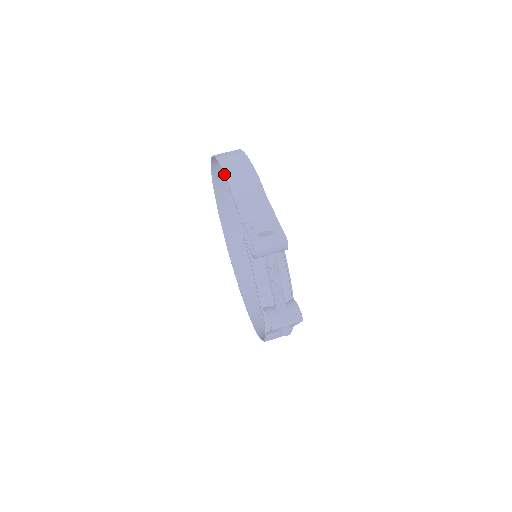
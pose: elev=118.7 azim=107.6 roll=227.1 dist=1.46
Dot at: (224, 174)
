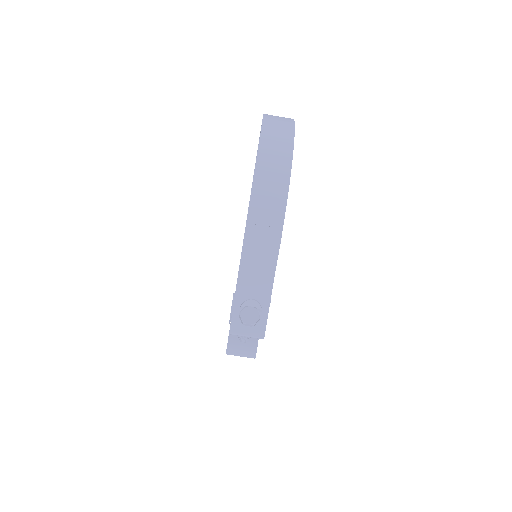
Dot at: (247, 219)
